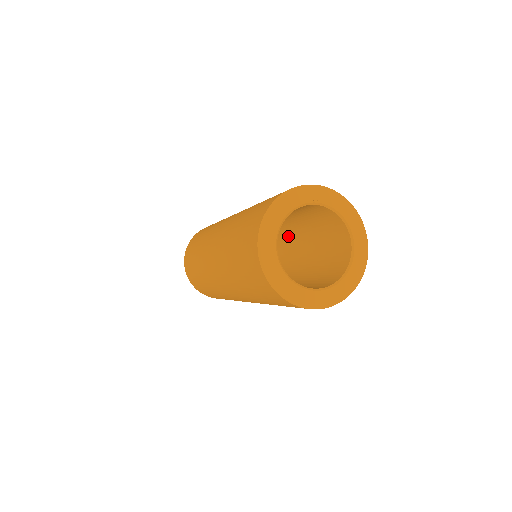
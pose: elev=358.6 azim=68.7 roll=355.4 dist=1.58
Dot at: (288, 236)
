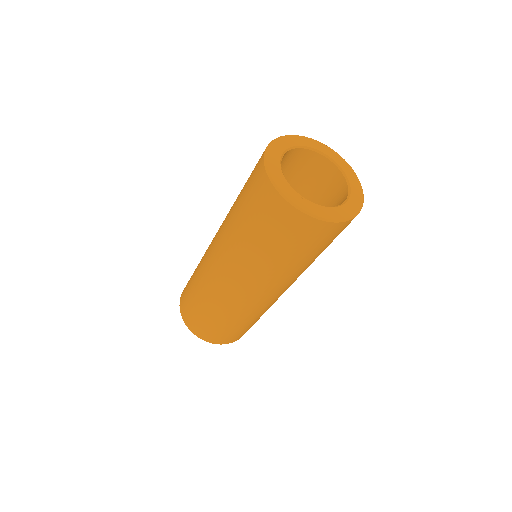
Dot at: occluded
